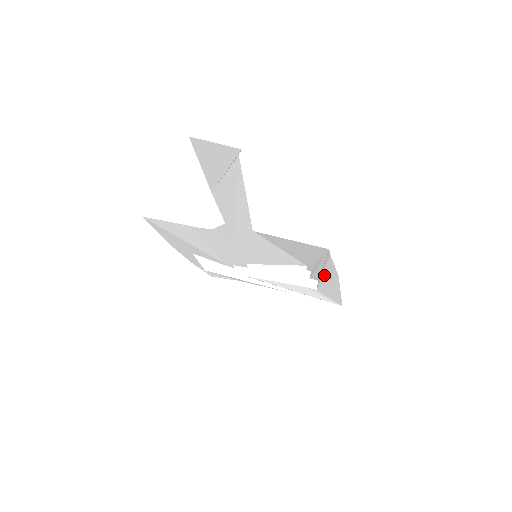
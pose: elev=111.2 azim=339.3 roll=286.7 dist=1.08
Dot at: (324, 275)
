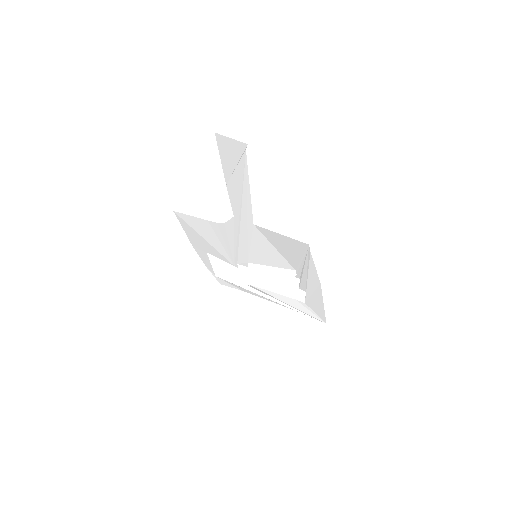
Dot at: (309, 281)
